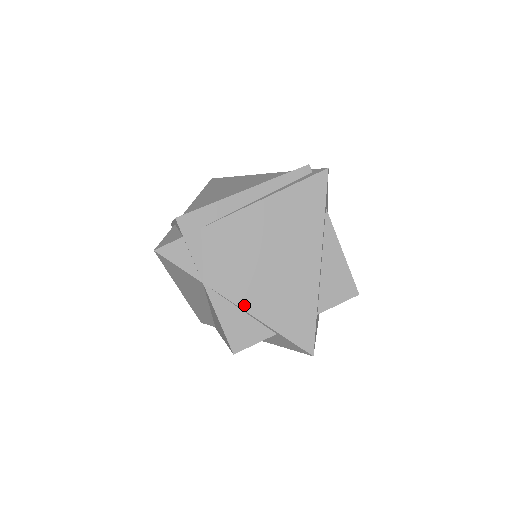
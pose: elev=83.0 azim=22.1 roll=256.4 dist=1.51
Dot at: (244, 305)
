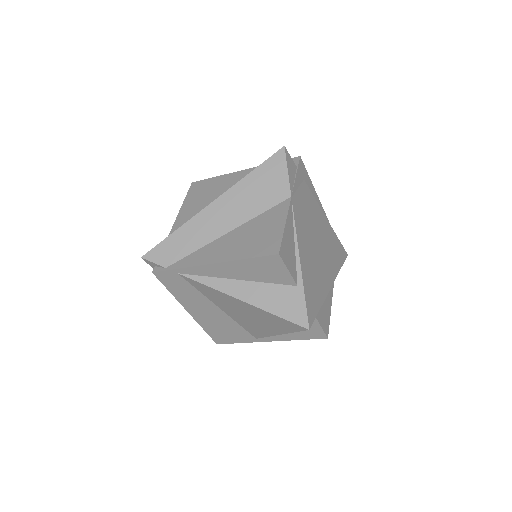
Dot at: (299, 241)
